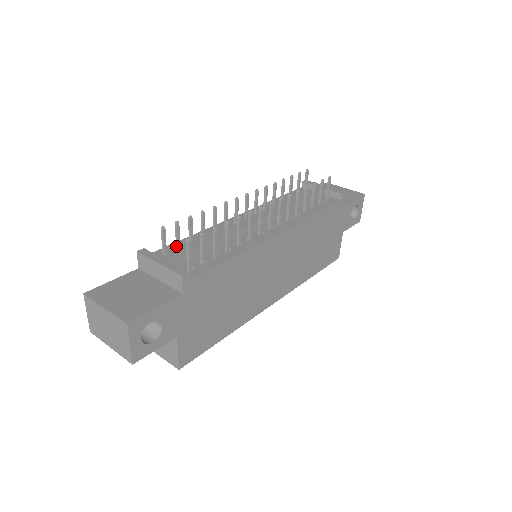
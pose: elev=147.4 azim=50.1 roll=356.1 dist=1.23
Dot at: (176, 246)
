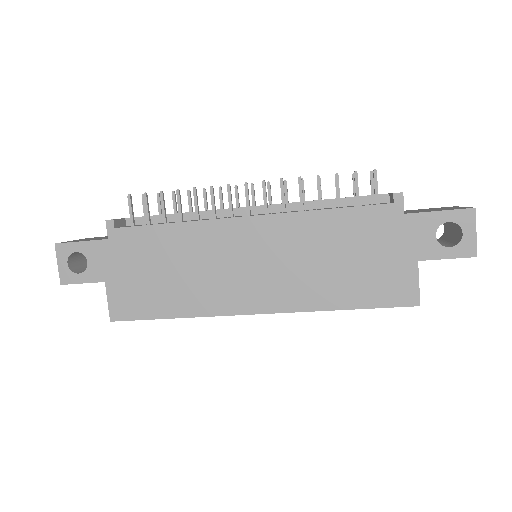
Dot at: occluded
